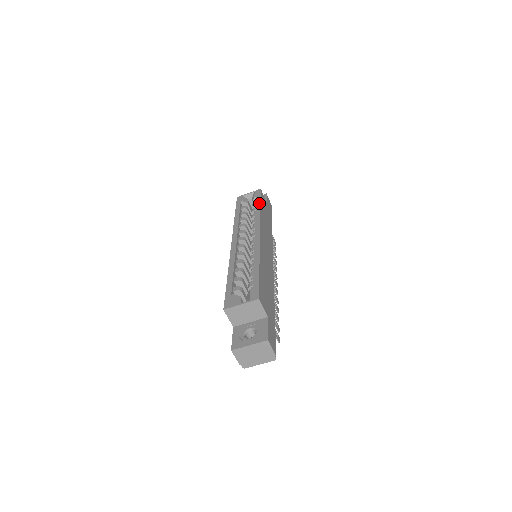
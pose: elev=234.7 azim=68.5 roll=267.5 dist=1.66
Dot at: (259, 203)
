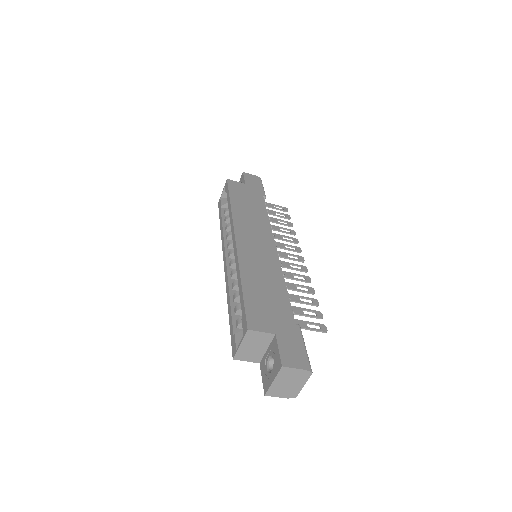
Dot at: (228, 199)
